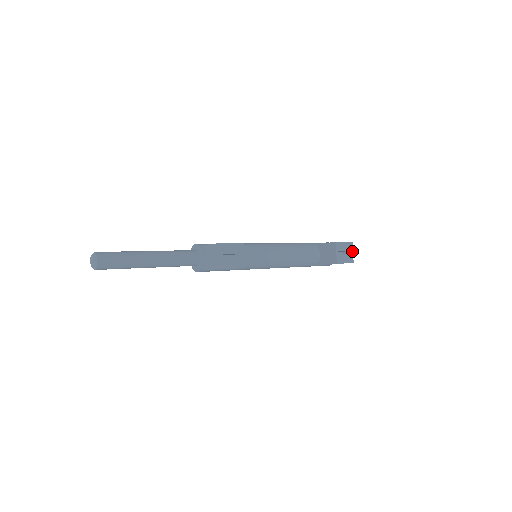
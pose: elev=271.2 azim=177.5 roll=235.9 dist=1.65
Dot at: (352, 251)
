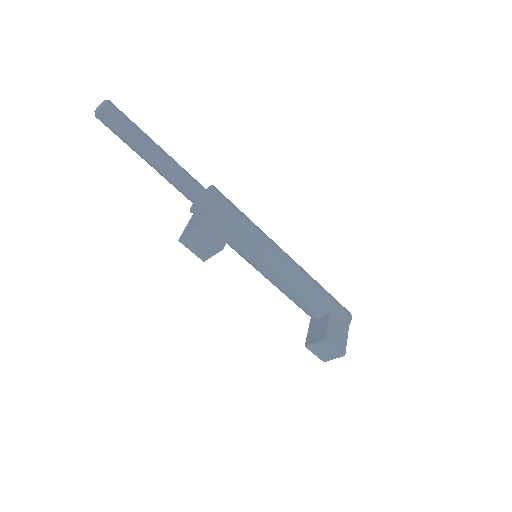
Dot at: (335, 357)
